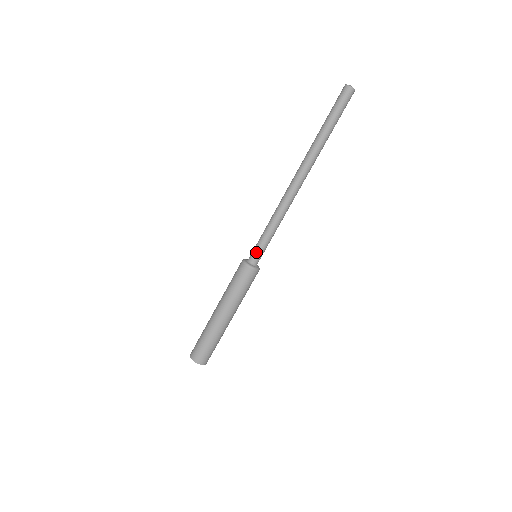
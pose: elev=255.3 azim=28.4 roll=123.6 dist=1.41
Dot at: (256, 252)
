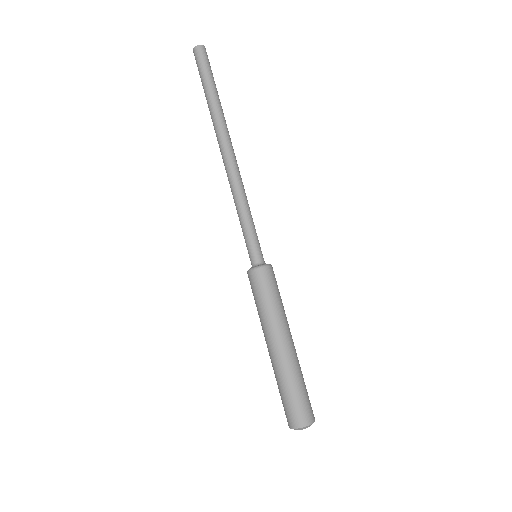
Dot at: (258, 248)
